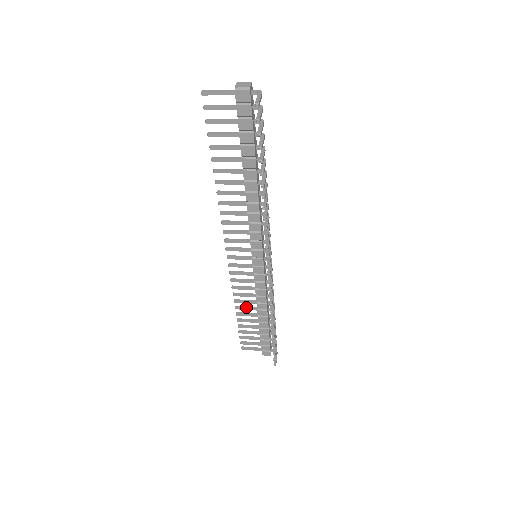
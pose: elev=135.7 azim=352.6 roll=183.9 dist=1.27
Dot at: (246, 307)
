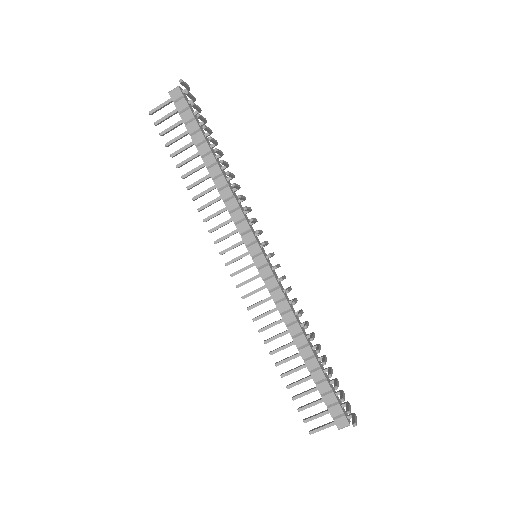
Dot at: (281, 346)
